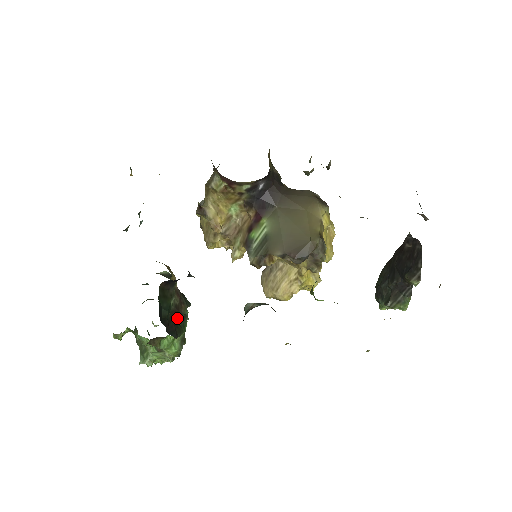
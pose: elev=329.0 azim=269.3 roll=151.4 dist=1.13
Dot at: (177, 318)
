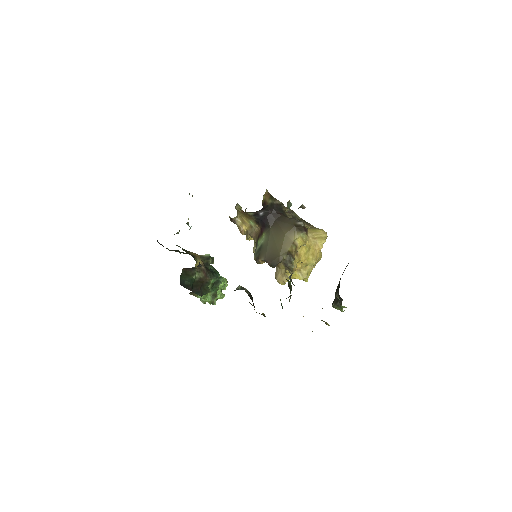
Dot at: (204, 284)
